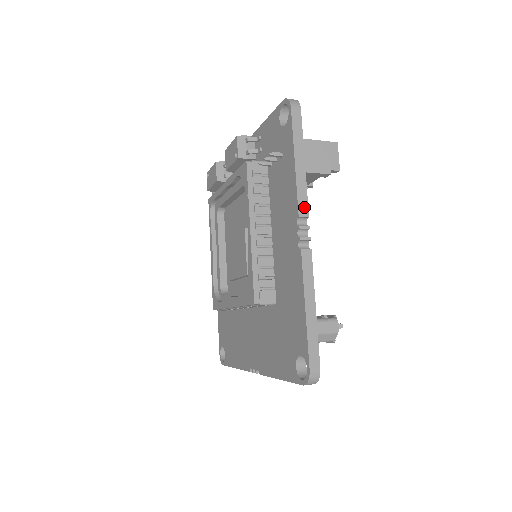
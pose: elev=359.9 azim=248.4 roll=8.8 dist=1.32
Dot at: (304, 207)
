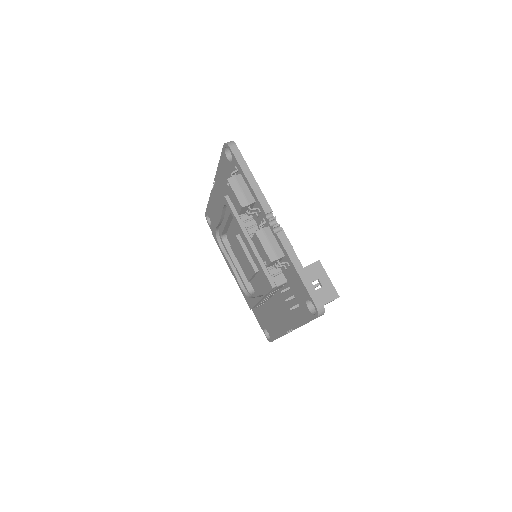
Dot at: occluded
